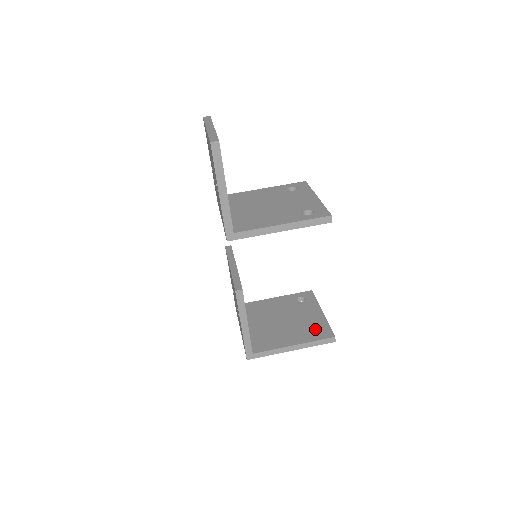
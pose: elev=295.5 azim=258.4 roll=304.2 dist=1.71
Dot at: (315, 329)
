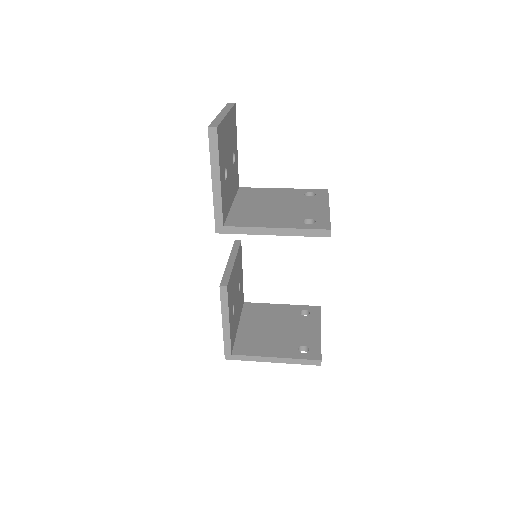
Dot at: (305, 347)
